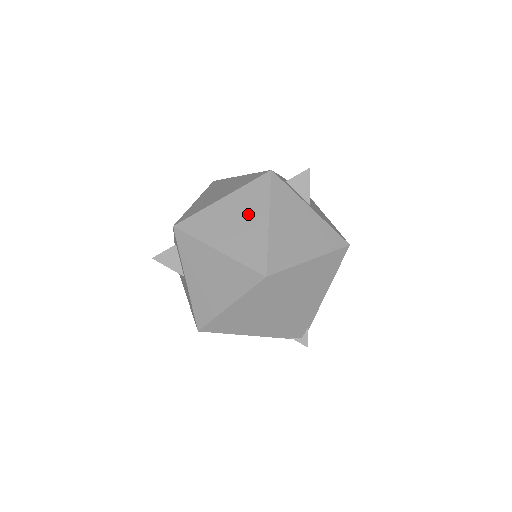
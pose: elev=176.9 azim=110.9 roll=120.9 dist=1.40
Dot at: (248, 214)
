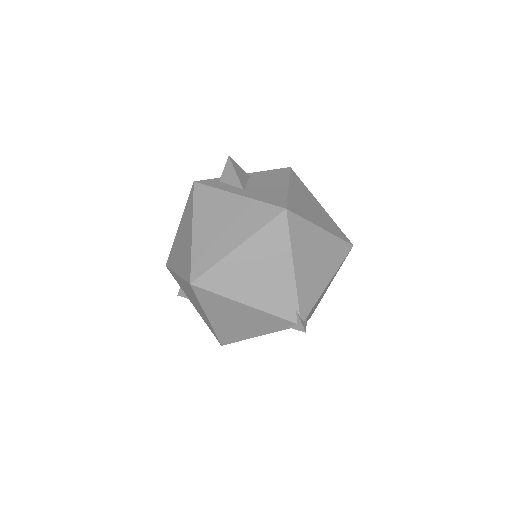
Dot at: (186, 231)
